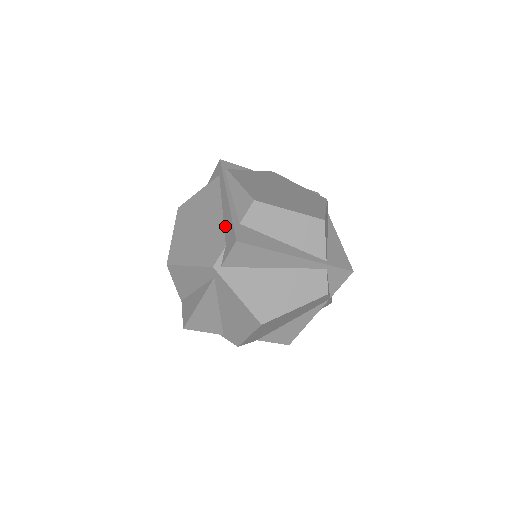
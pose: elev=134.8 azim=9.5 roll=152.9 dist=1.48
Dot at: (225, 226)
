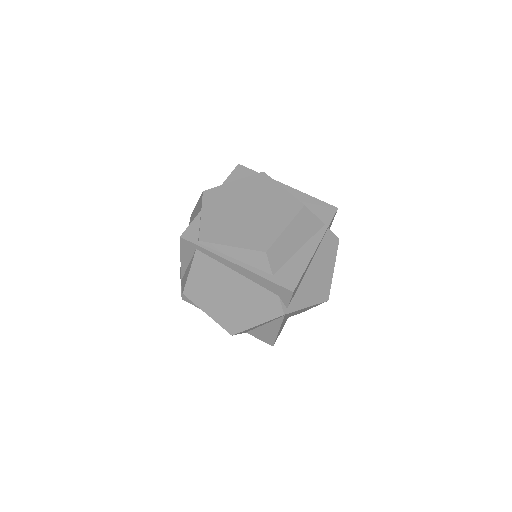
Dot at: (260, 284)
